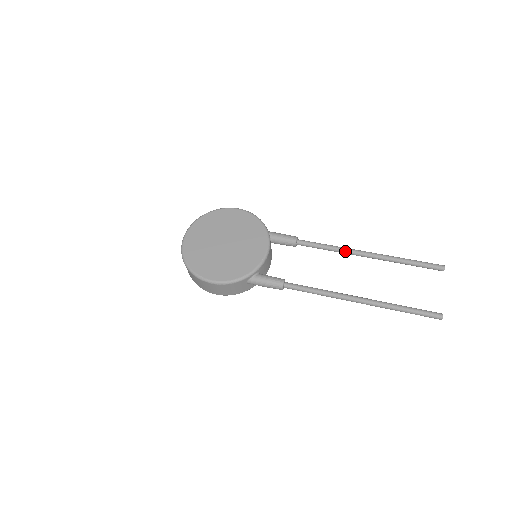
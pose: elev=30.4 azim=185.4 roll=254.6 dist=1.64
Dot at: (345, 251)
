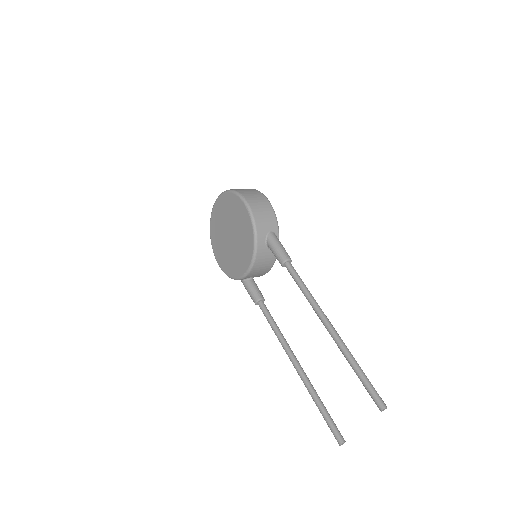
Dot at: (313, 309)
